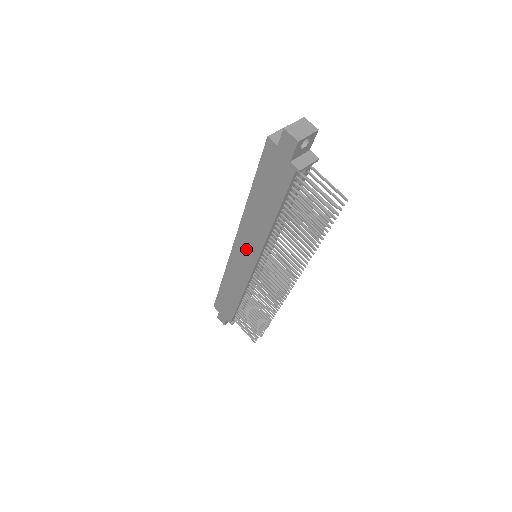
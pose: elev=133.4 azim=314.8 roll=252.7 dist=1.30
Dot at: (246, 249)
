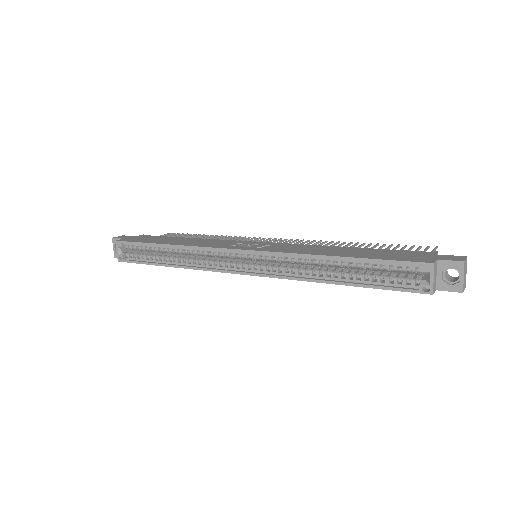
Dot at: occluded
